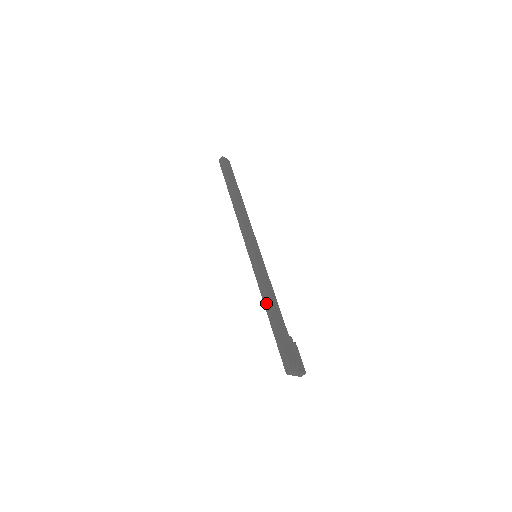
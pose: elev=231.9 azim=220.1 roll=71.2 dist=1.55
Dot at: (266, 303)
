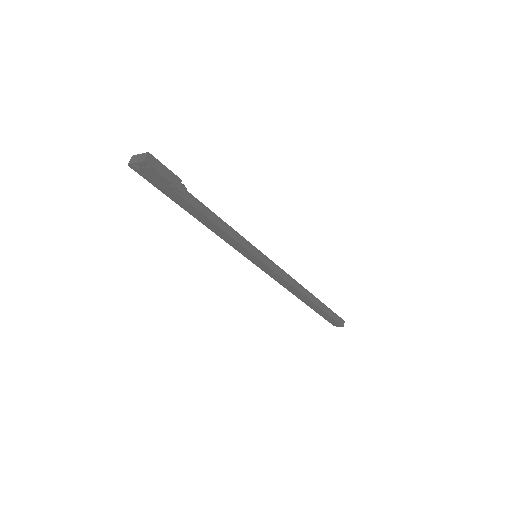
Dot at: occluded
